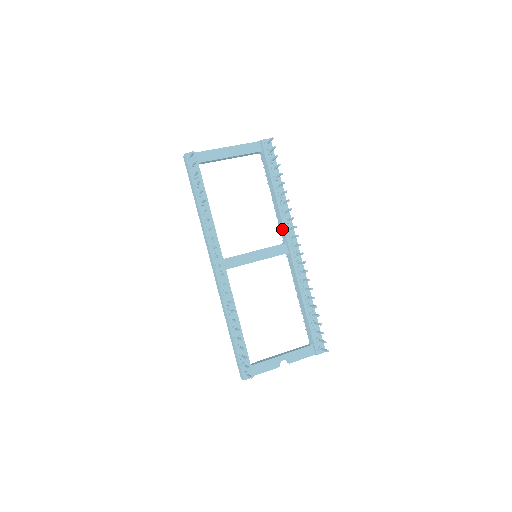
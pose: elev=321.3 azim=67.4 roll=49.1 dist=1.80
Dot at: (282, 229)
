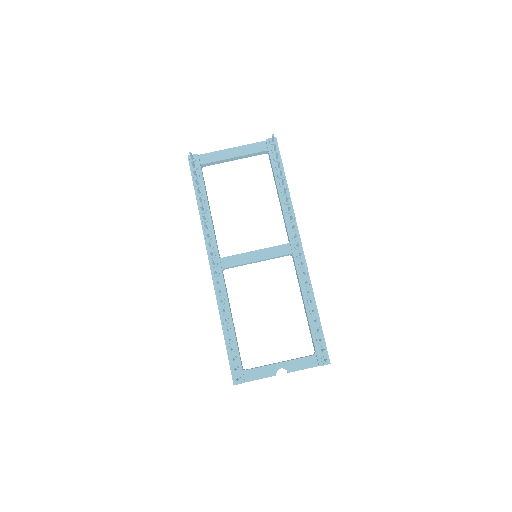
Dot at: (286, 229)
